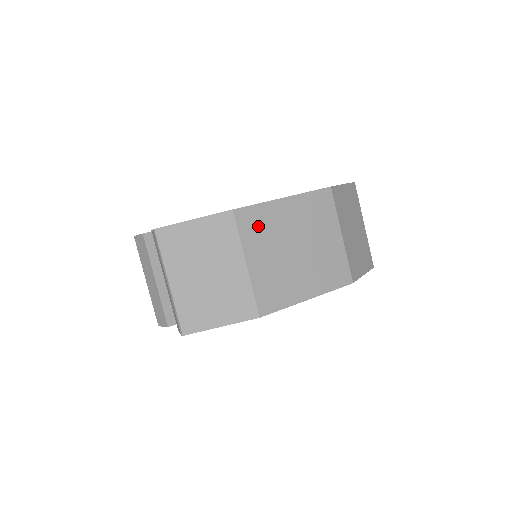
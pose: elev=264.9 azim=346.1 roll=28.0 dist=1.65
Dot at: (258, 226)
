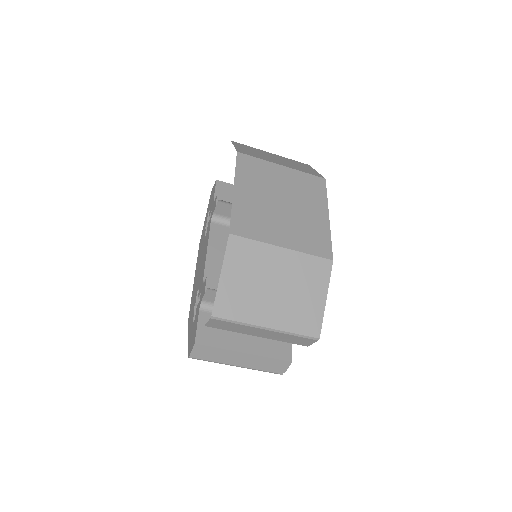
Dot at: (252, 222)
